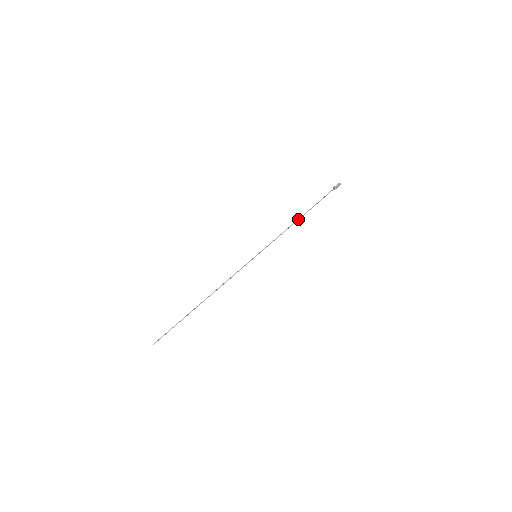
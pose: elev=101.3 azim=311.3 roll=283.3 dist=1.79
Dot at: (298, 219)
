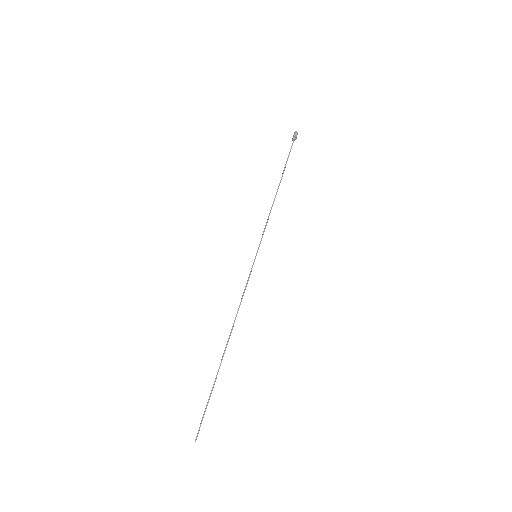
Dot at: (277, 191)
